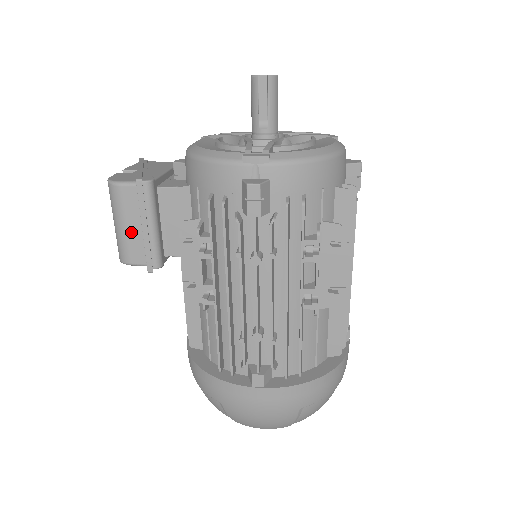
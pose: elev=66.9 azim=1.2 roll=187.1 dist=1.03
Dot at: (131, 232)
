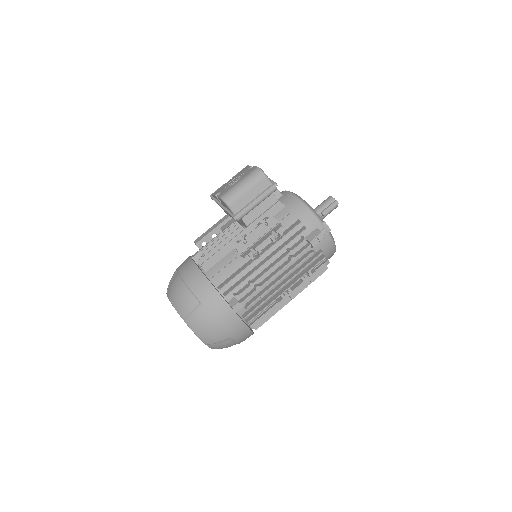
Dot at: (247, 196)
